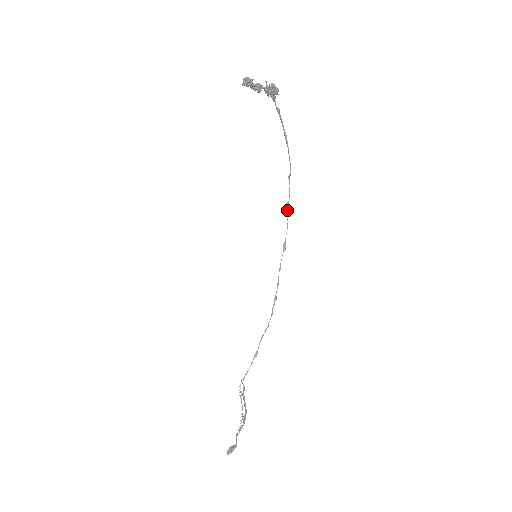
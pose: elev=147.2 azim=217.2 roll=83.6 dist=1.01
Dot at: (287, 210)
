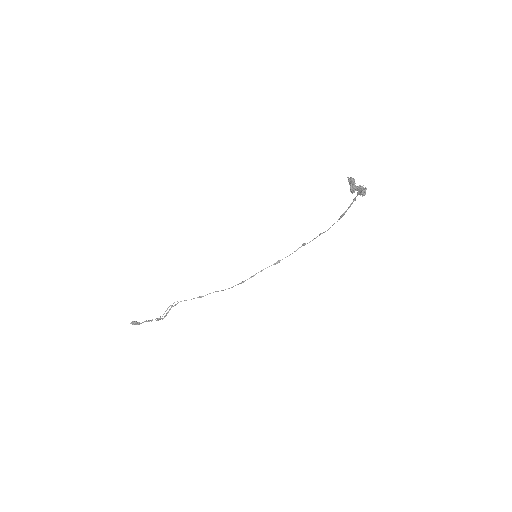
Dot at: (300, 247)
